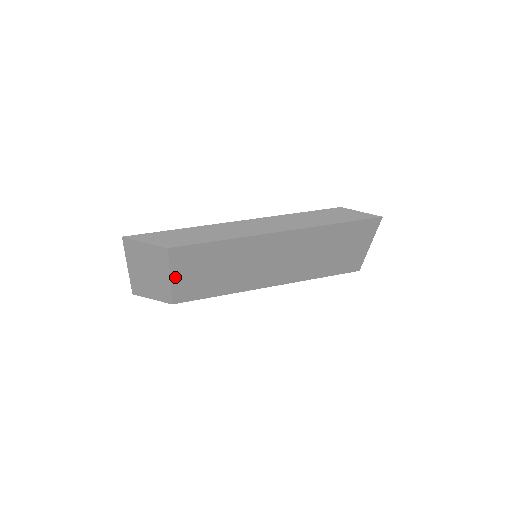
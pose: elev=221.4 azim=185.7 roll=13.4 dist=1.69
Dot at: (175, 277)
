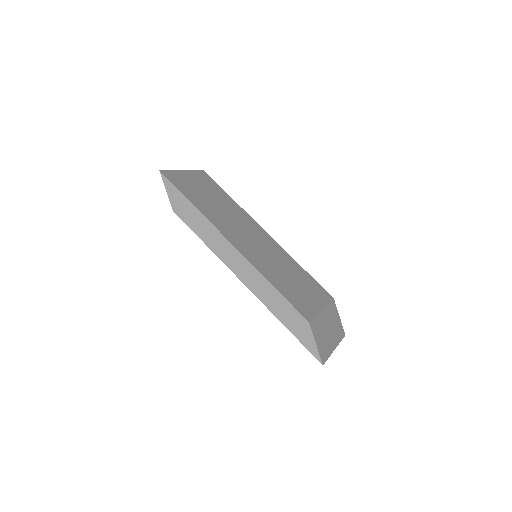
Dot at: occluded
